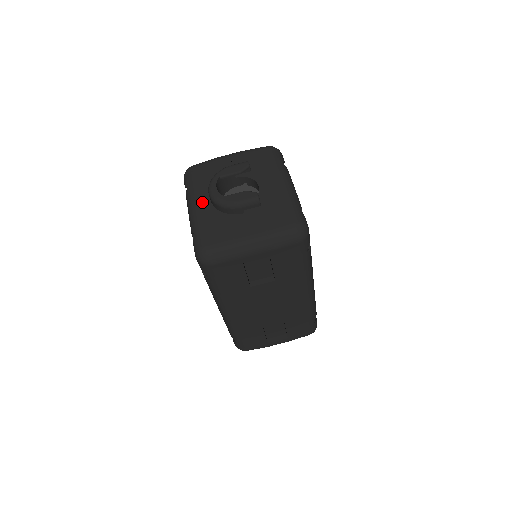
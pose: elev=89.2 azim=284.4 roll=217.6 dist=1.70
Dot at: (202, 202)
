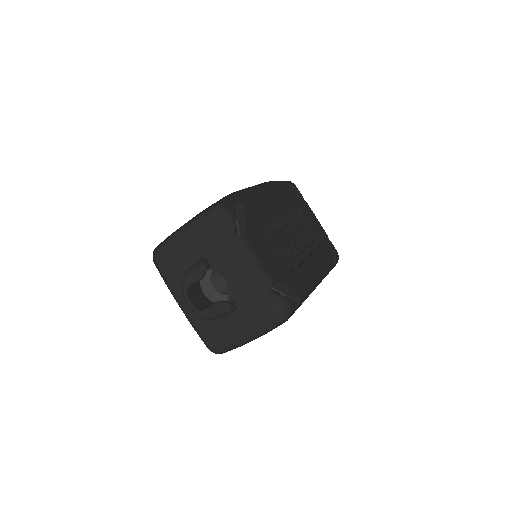
Dot at: (186, 305)
